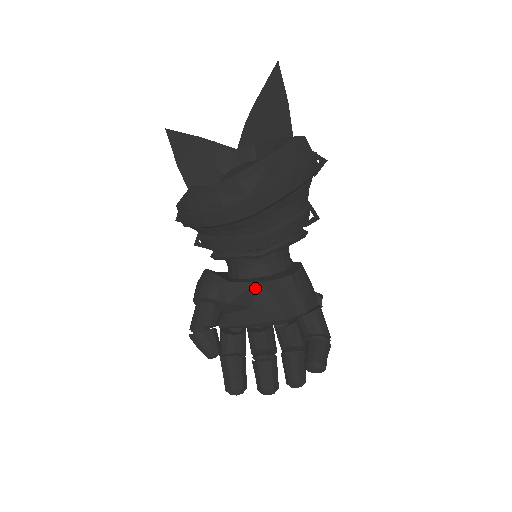
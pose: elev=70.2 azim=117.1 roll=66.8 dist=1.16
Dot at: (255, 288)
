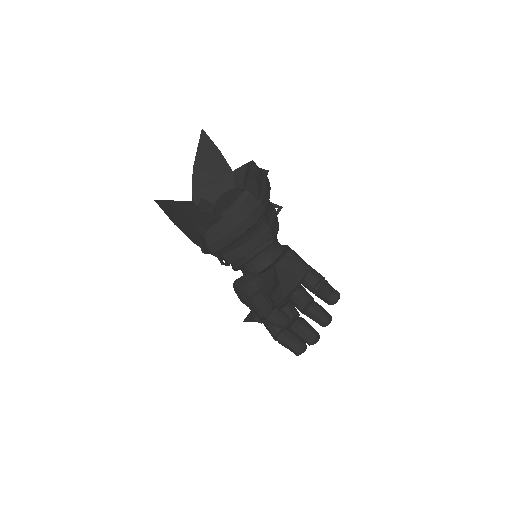
Dot at: (275, 270)
